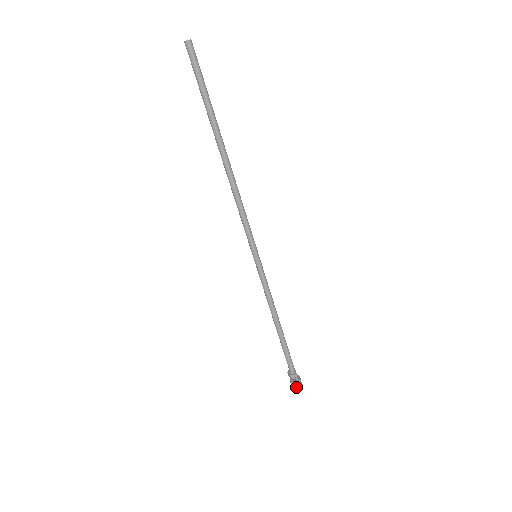
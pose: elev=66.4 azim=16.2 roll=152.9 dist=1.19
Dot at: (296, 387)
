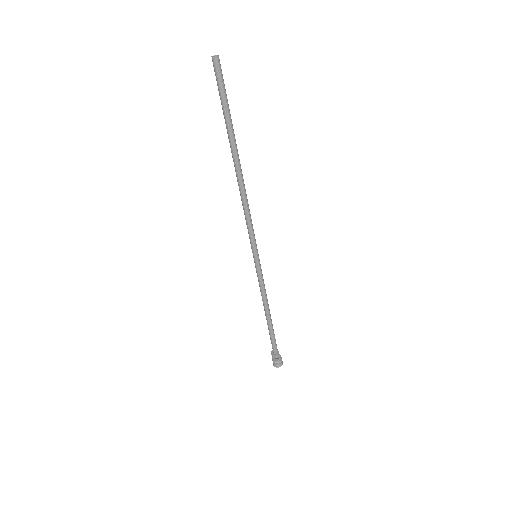
Dot at: (278, 365)
